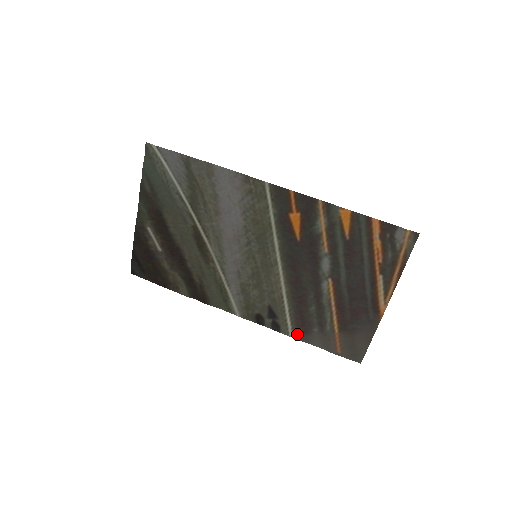
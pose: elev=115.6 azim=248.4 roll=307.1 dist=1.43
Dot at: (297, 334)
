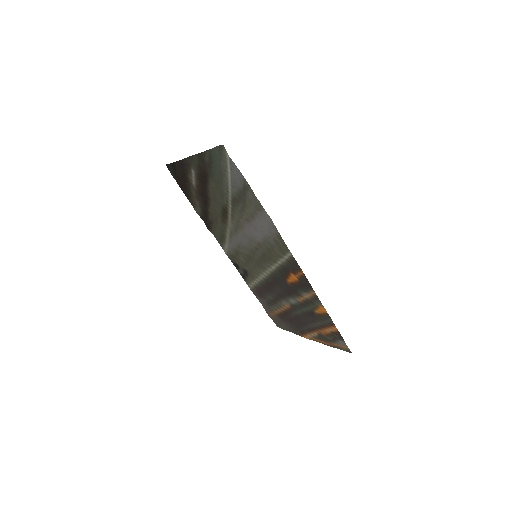
Dot at: (253, 290)
